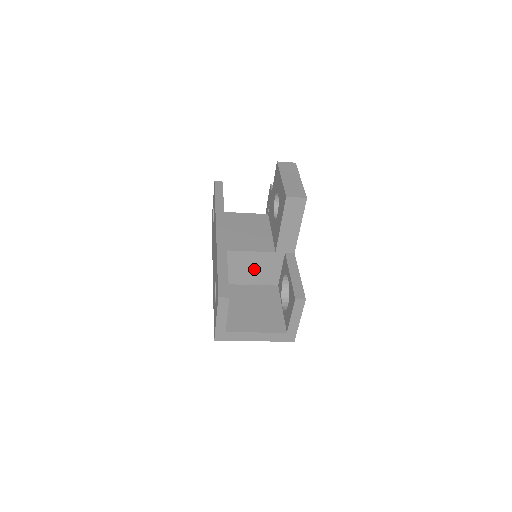
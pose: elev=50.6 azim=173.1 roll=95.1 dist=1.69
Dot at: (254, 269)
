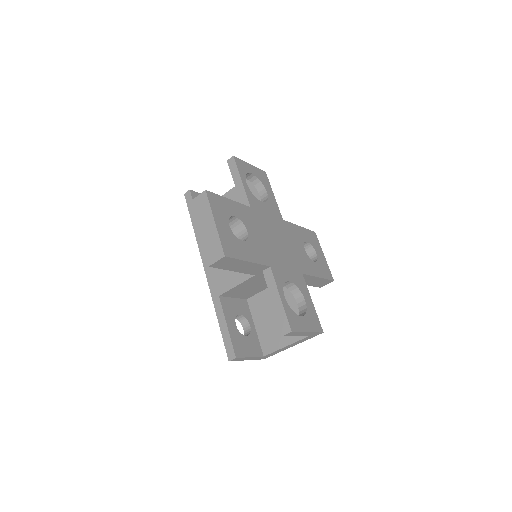
Dot at: (255, 286)
